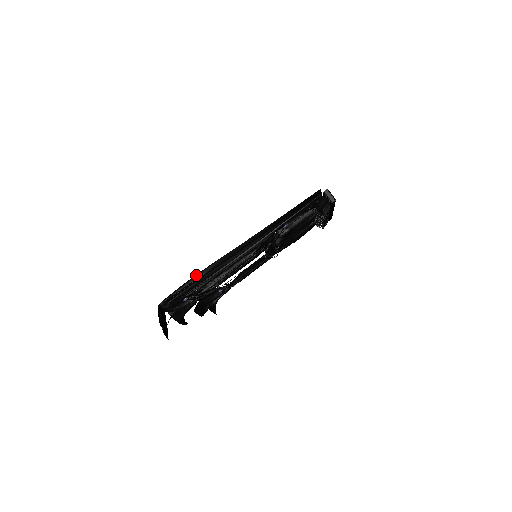
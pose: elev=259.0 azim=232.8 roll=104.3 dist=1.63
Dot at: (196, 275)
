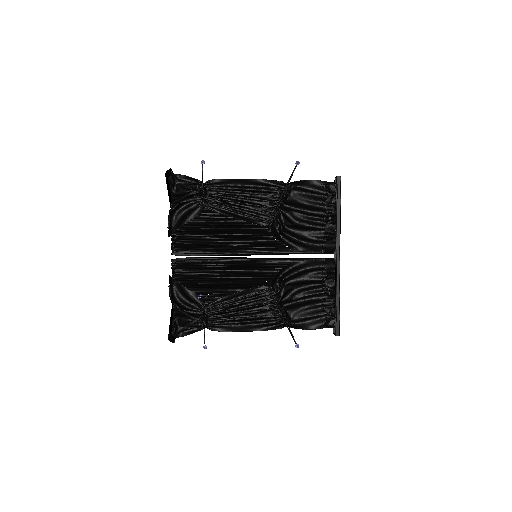
Dot at: occluded
